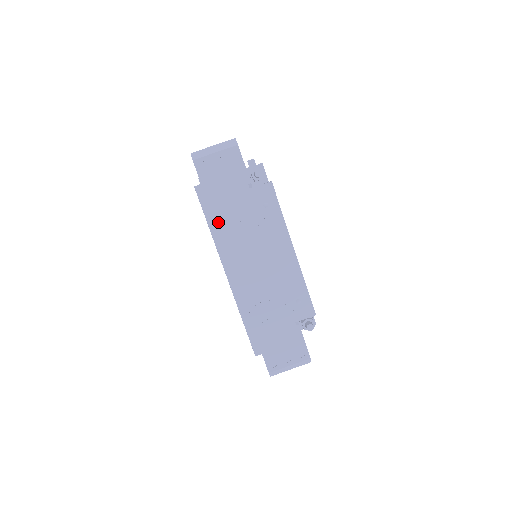
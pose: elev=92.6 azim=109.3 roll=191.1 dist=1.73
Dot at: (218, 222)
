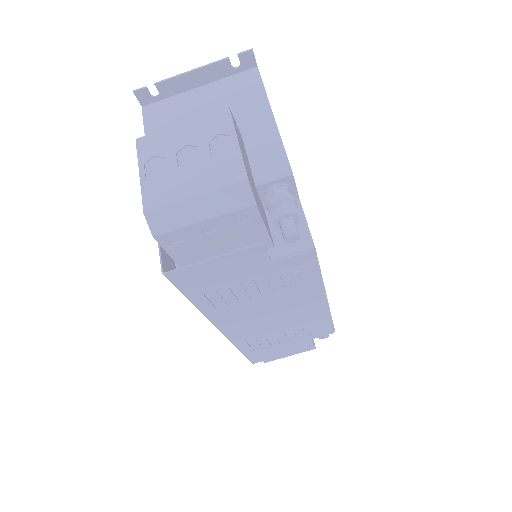
Dot at: (209, 298)
